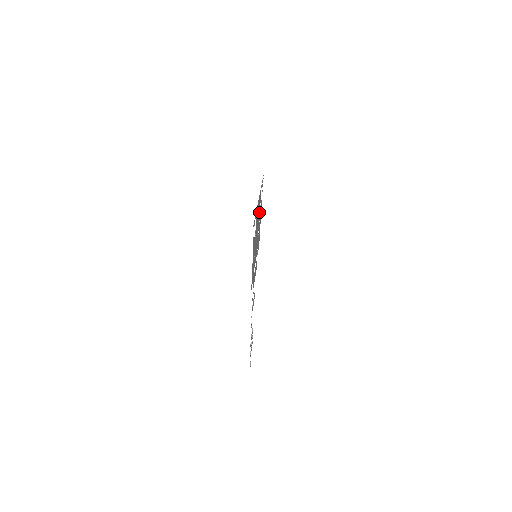
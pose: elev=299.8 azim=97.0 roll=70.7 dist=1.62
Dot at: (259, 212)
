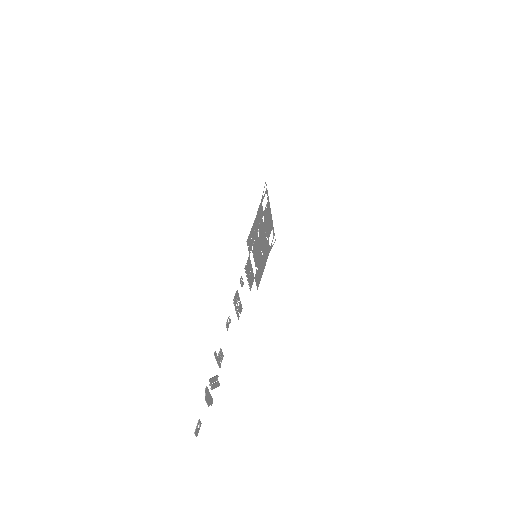
Dot at: occluded
